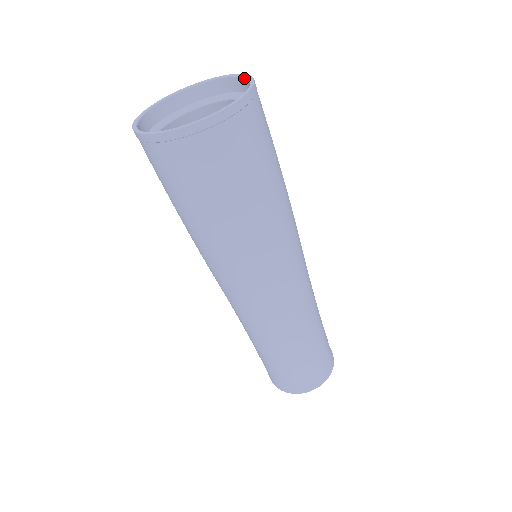
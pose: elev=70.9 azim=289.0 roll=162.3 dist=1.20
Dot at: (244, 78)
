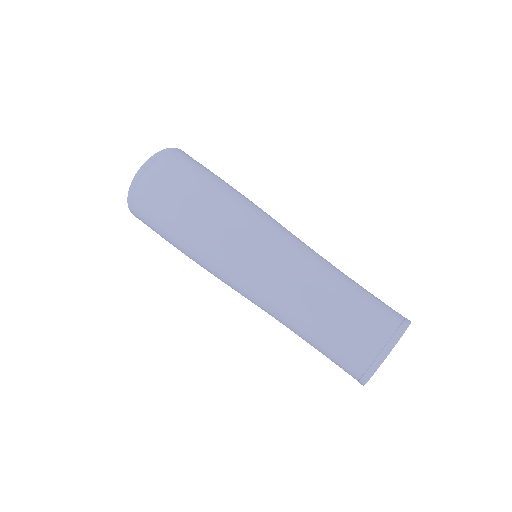
Dot at: occluded
